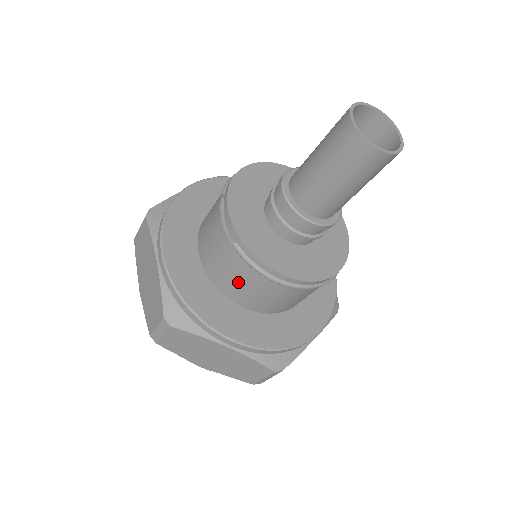
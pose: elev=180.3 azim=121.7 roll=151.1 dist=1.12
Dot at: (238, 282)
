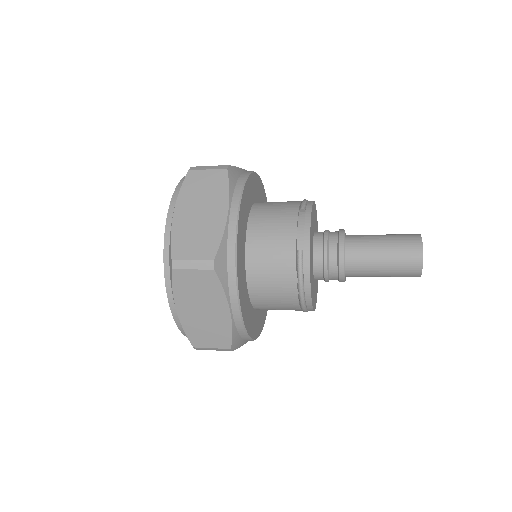
Dot at: (272, 273)
